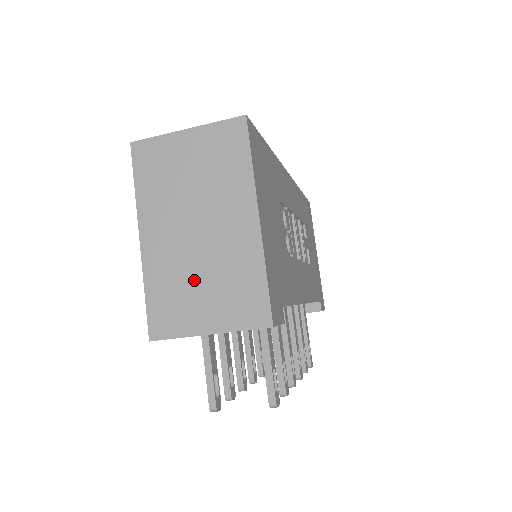
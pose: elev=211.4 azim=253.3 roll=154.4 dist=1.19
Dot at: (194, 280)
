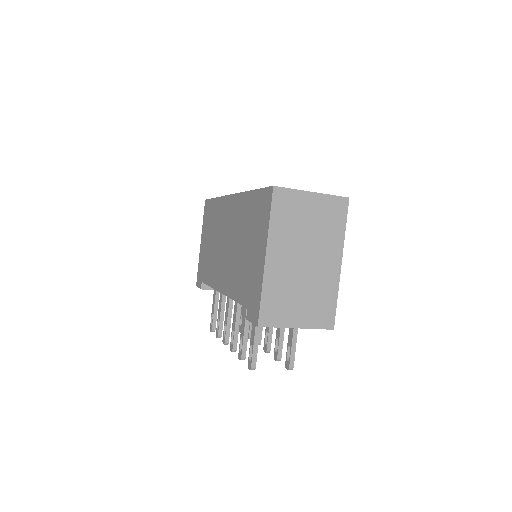
Dot at: (296, 293)
